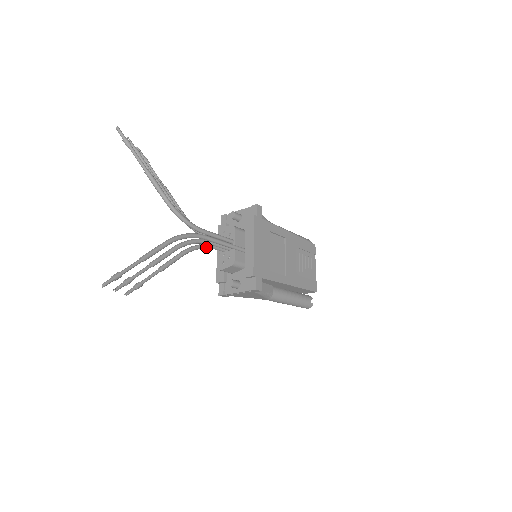
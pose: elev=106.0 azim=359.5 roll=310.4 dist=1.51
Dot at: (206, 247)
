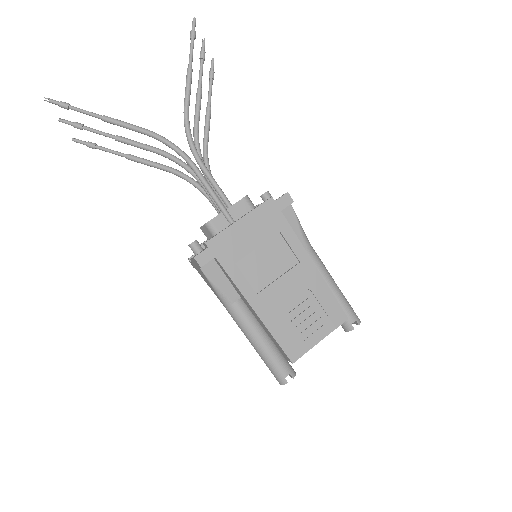
Dot at: (199, 188)
